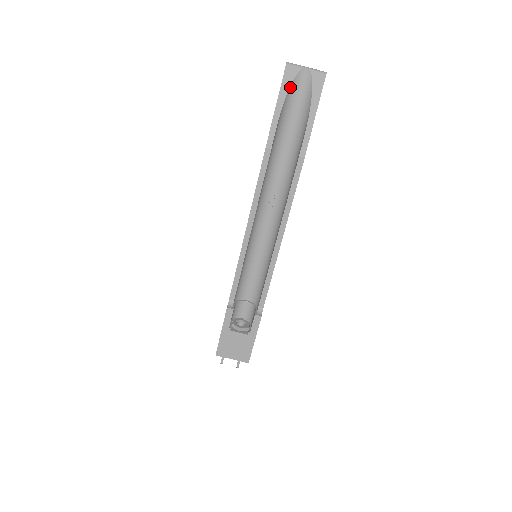
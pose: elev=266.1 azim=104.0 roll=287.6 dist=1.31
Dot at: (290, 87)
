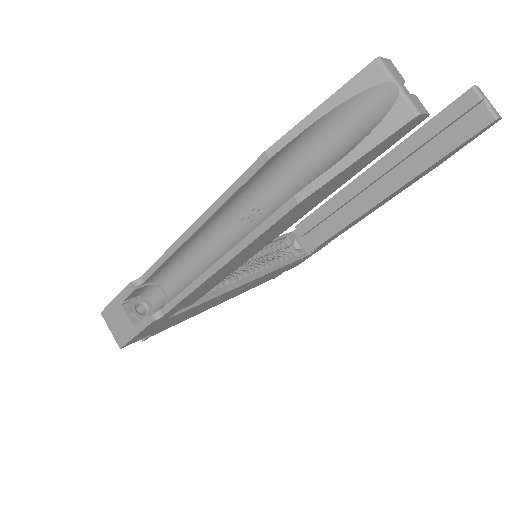
Dot at: (355, 96)
